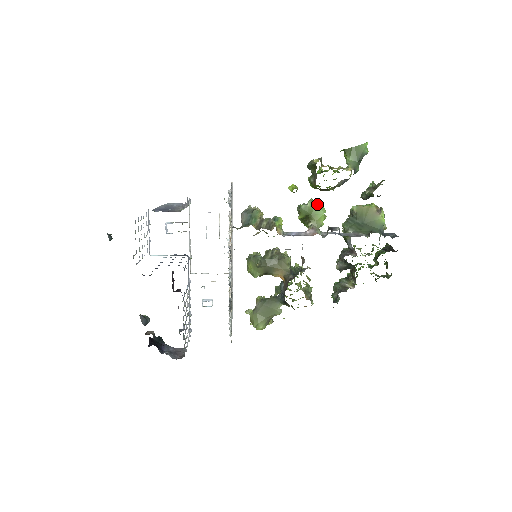
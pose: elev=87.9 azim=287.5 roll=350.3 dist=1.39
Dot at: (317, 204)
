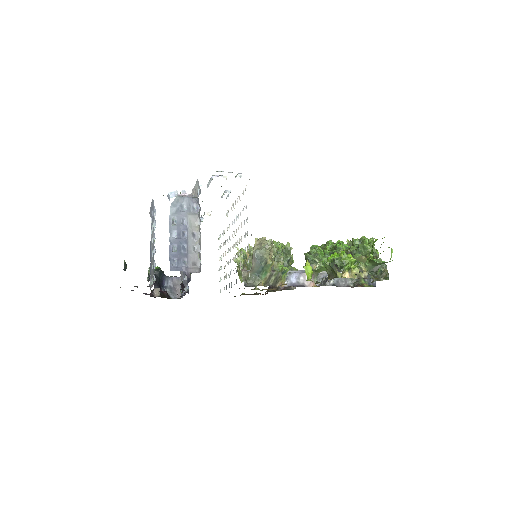
Dot at: (324, 267)
